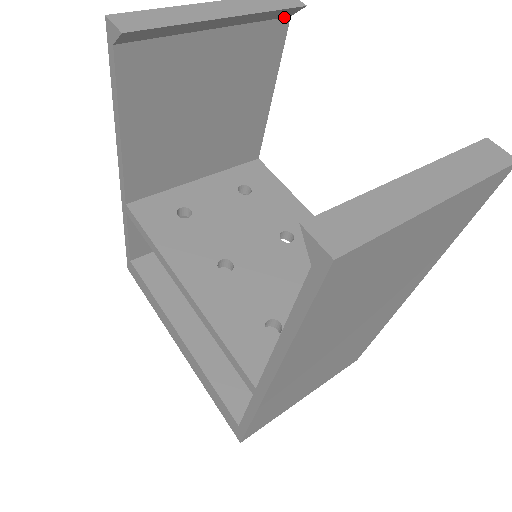
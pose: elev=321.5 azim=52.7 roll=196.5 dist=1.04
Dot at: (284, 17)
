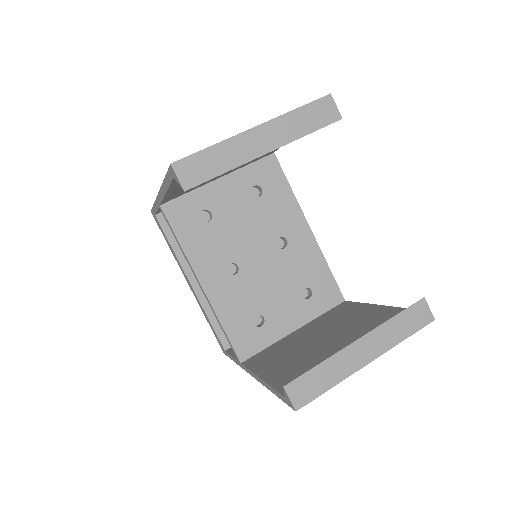
Dot at: occluded
